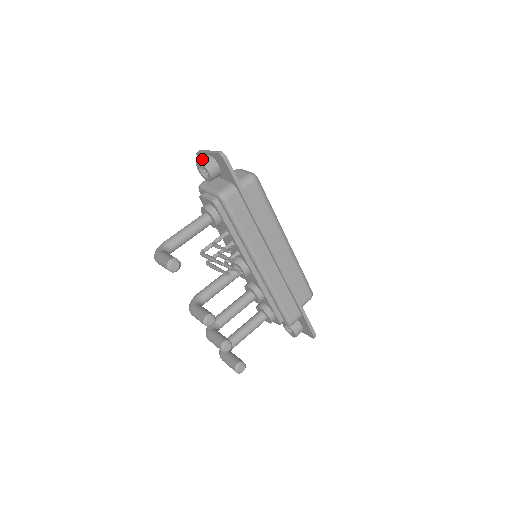
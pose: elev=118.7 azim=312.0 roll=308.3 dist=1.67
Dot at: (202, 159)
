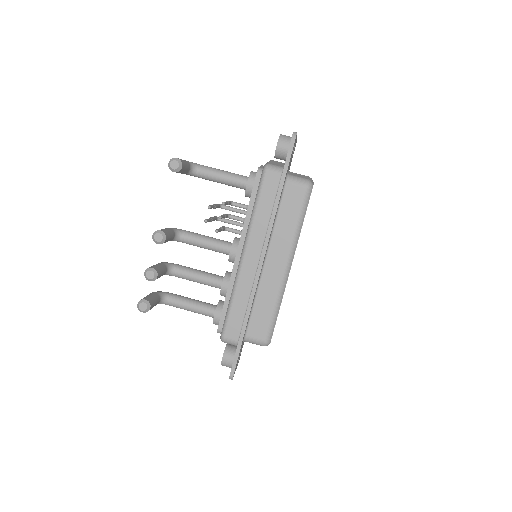
Dot at: (284, 135)
